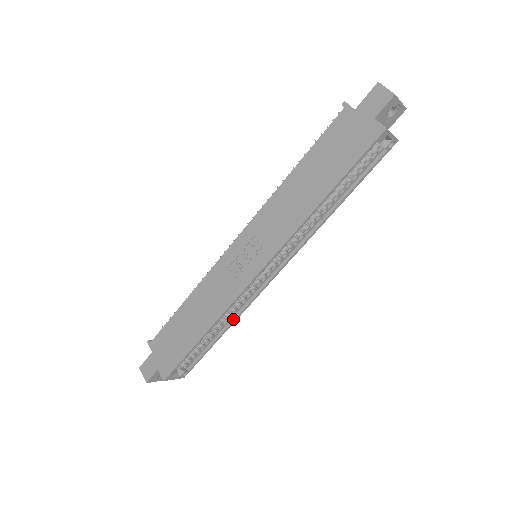
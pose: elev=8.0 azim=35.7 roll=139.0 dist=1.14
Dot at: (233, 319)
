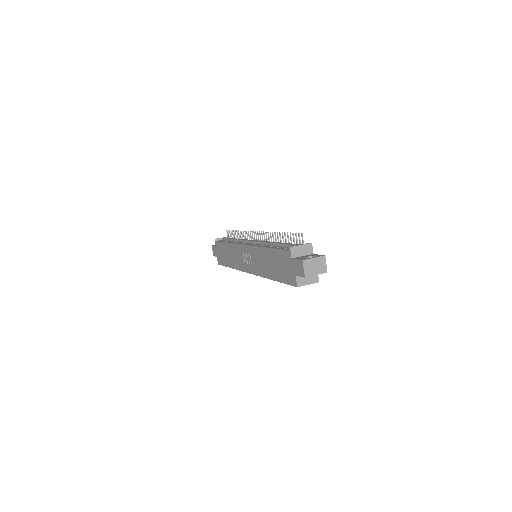
Dot at: occluded
